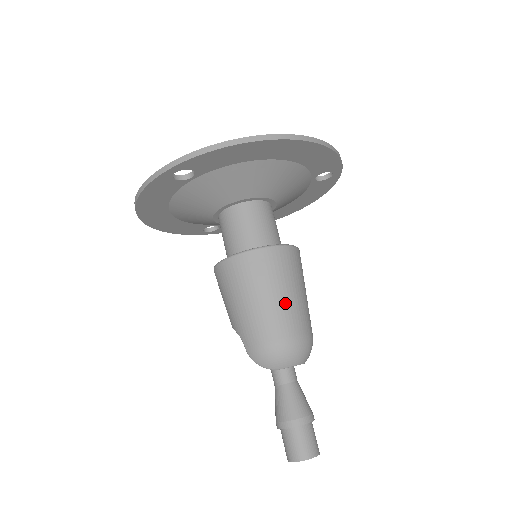
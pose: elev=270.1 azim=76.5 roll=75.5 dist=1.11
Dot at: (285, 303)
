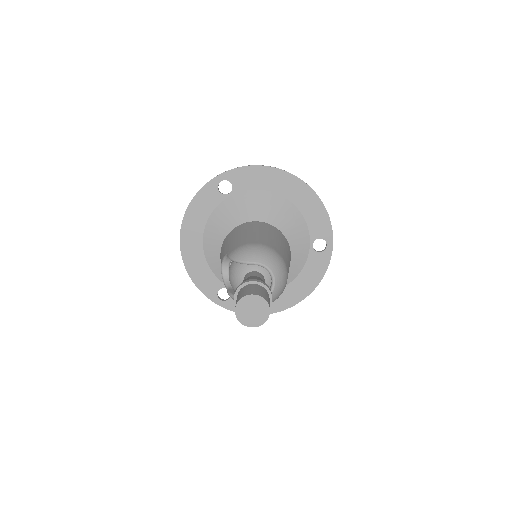
Dot at: (270, 238)
